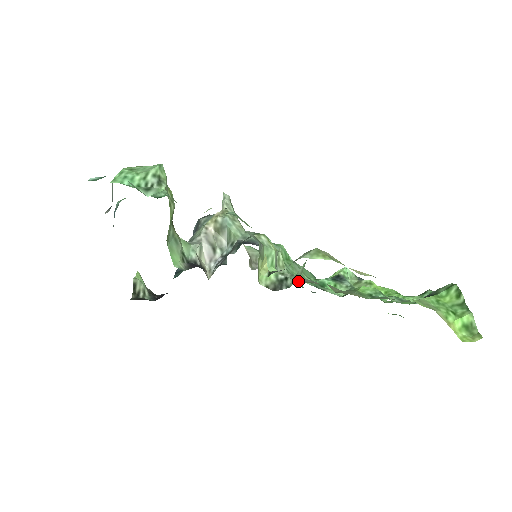
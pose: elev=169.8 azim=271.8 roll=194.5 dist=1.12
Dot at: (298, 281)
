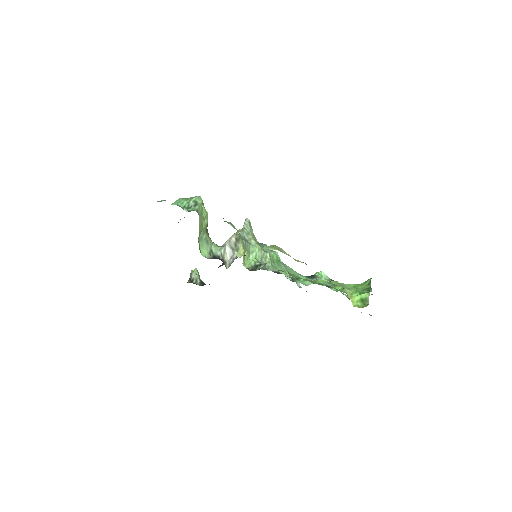
Dot at: occluded
